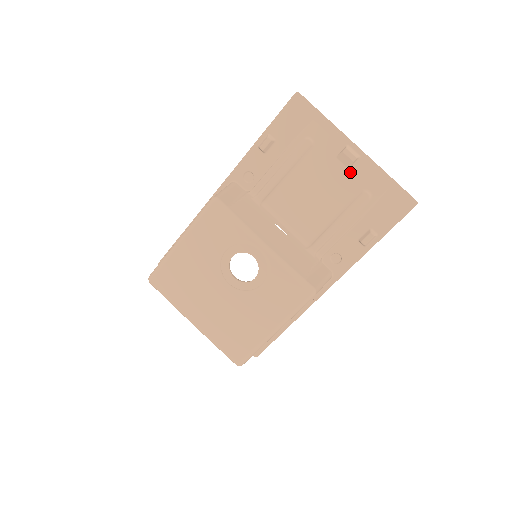
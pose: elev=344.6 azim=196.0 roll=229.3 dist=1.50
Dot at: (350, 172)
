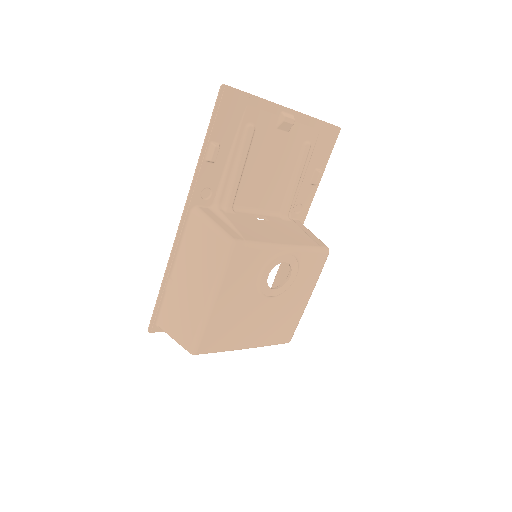
Dot at: (290, 134)
